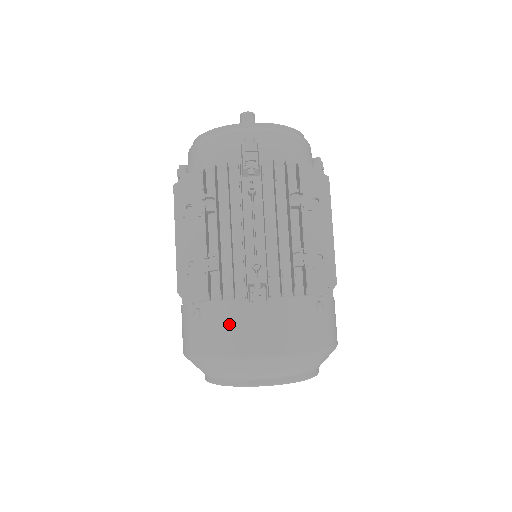
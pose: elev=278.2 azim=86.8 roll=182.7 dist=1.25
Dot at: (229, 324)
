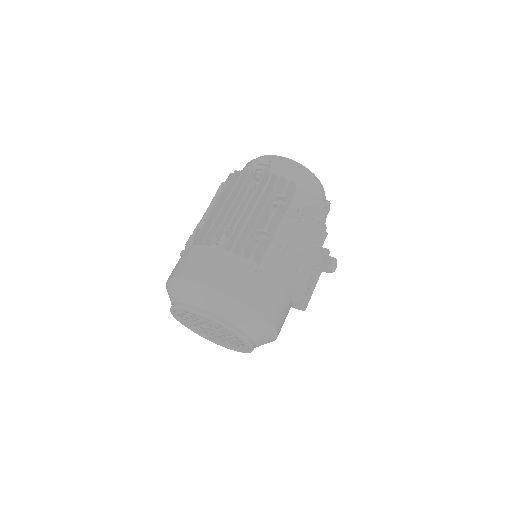
Dot at: (191, 257)
